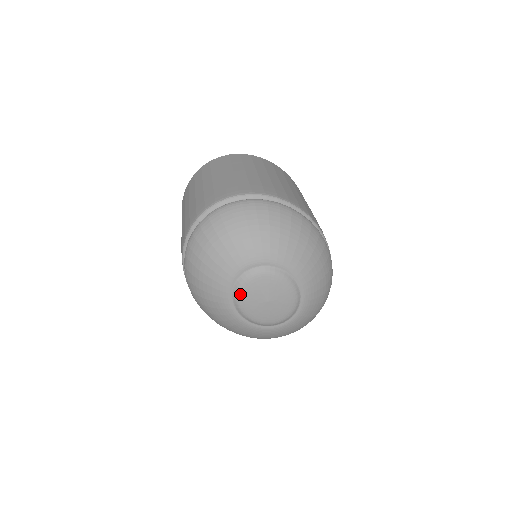
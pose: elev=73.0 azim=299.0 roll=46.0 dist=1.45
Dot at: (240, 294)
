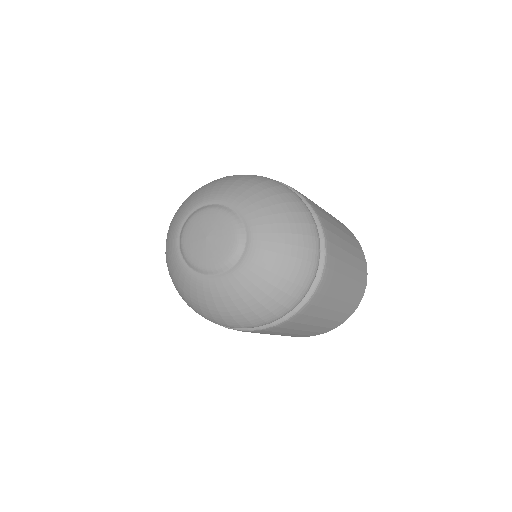
Dot at: (185, 252)
